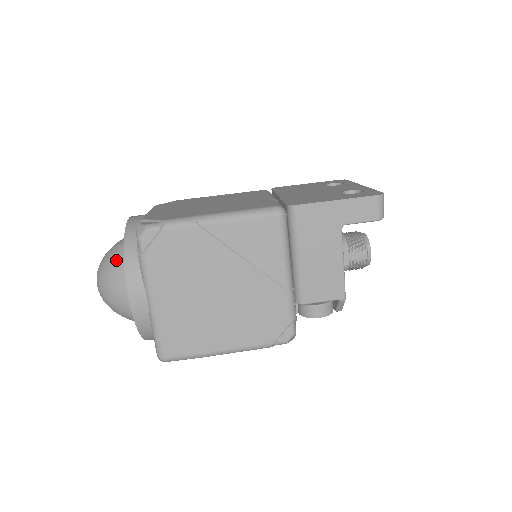
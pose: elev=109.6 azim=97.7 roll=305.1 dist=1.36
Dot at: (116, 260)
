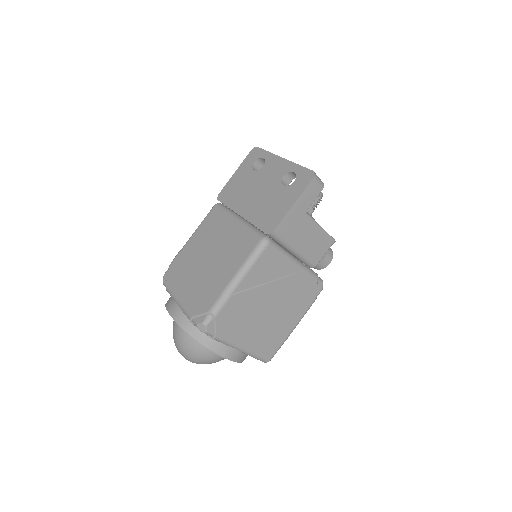
Dot at: (193, 345)
